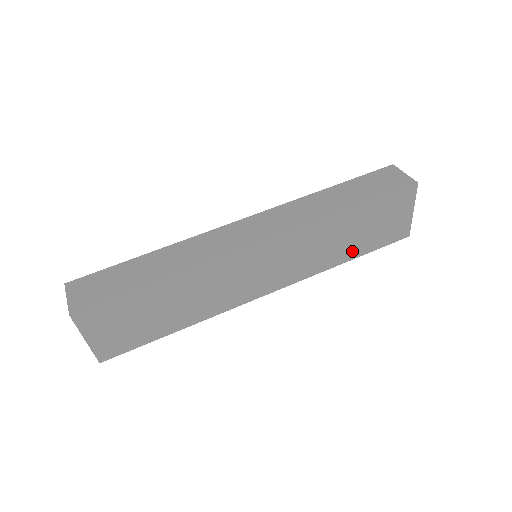
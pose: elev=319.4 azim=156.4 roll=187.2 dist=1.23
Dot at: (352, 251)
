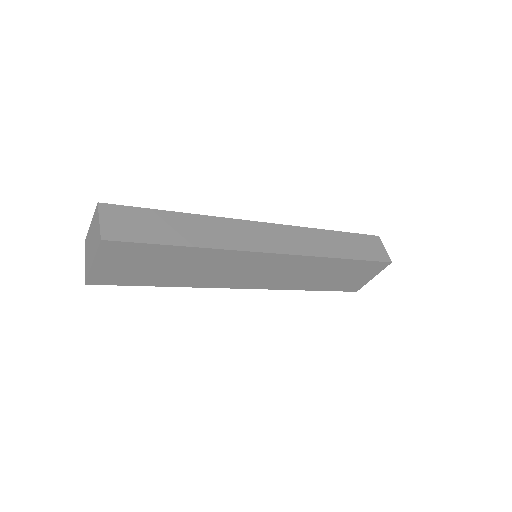
Dot at: (319, 285)
